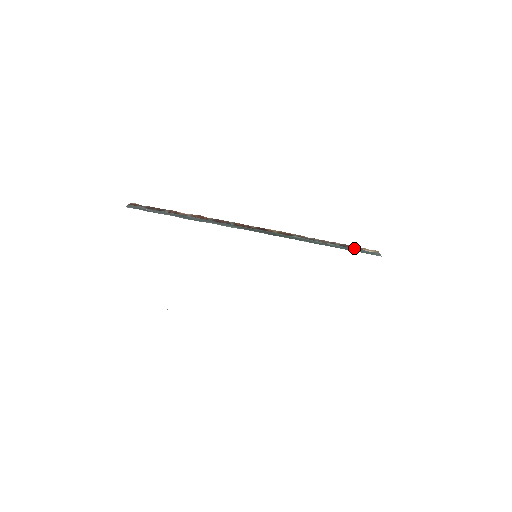
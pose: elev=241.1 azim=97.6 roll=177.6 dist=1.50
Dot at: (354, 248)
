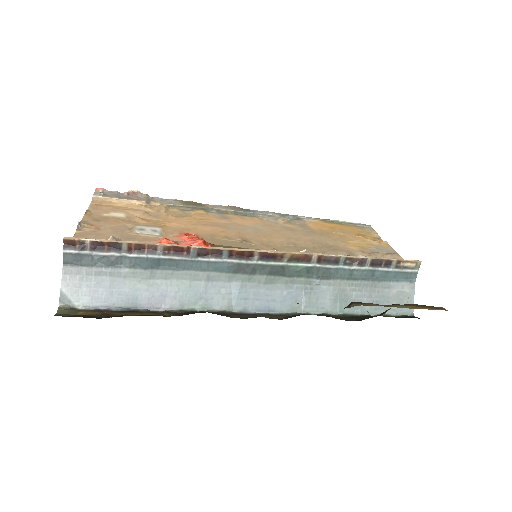
Dot at: (389, 264)
